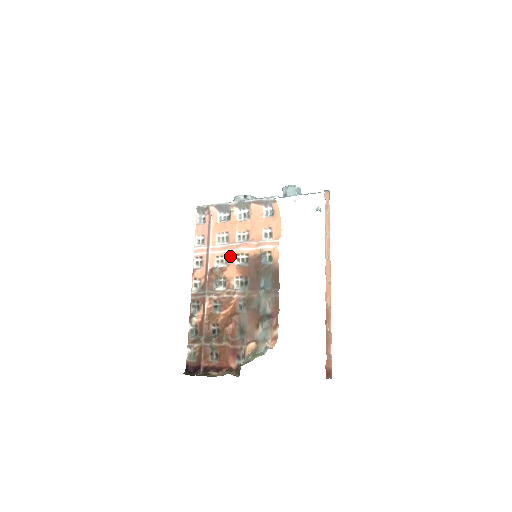
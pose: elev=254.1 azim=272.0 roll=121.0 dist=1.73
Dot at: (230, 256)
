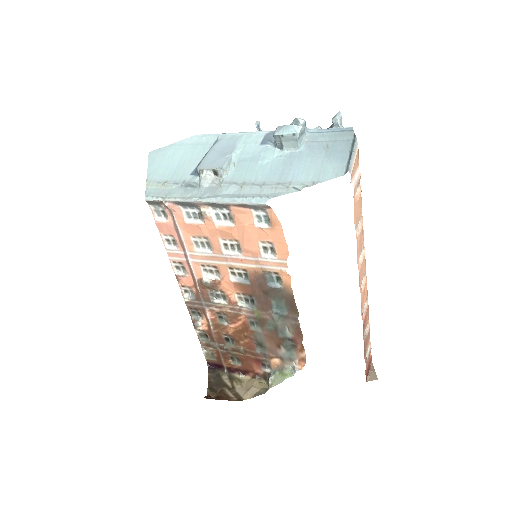
Dot at: (220, 269)
